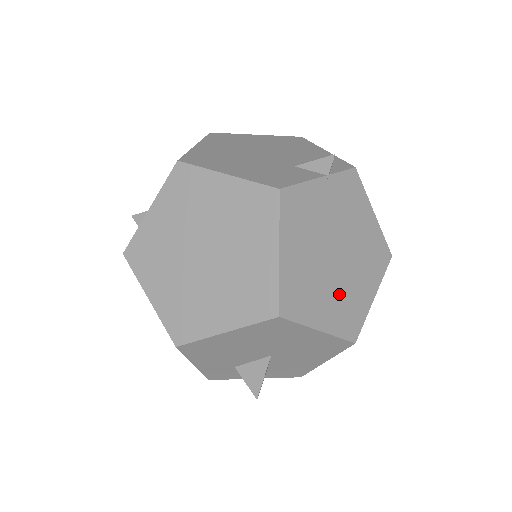
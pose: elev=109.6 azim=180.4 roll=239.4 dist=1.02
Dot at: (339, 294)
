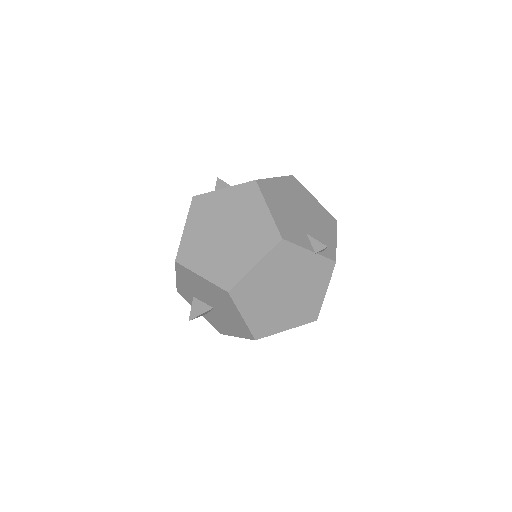
Dot at: (269, 311)
